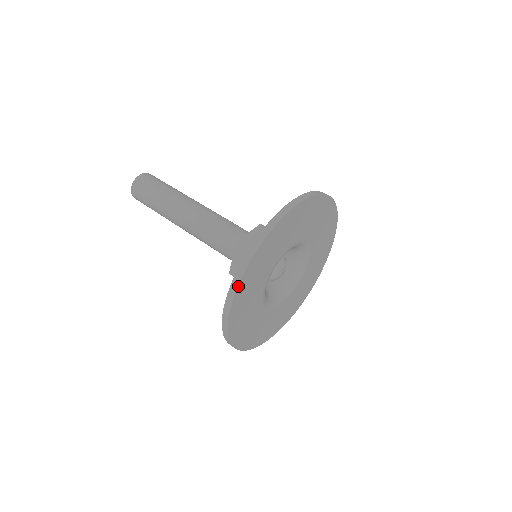
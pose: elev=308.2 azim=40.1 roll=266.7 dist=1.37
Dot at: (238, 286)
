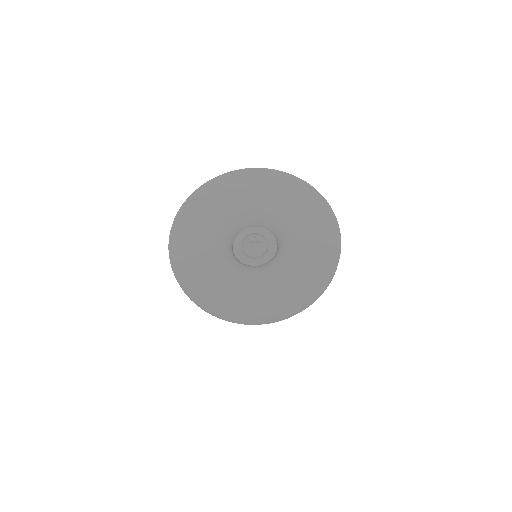
Dot at: (192, 194)
